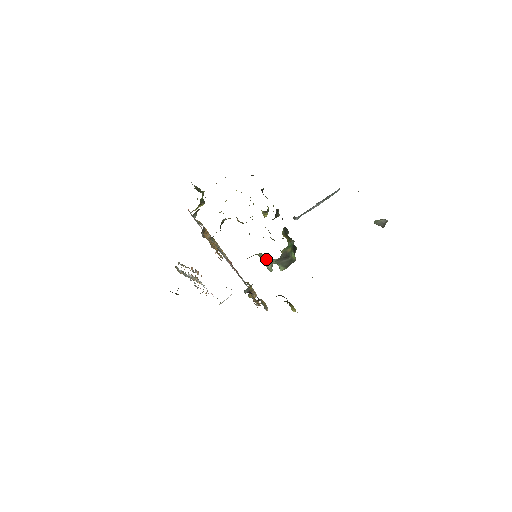
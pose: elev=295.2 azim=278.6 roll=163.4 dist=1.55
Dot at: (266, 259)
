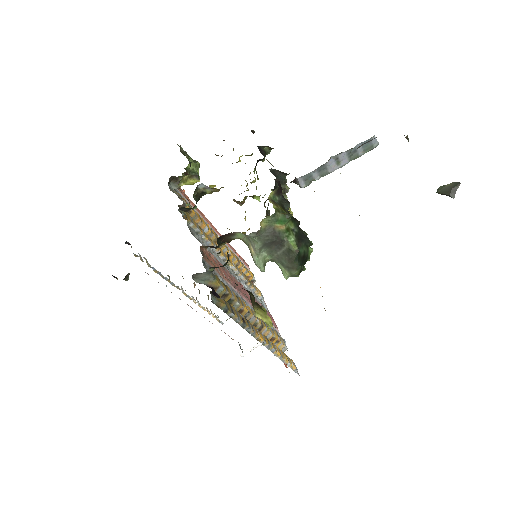
Dot at: (250, 244)
